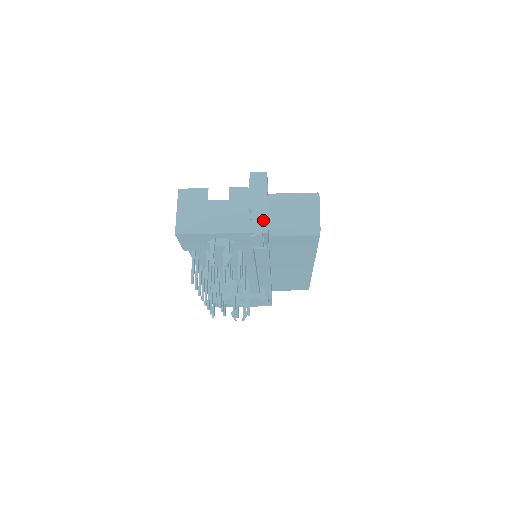
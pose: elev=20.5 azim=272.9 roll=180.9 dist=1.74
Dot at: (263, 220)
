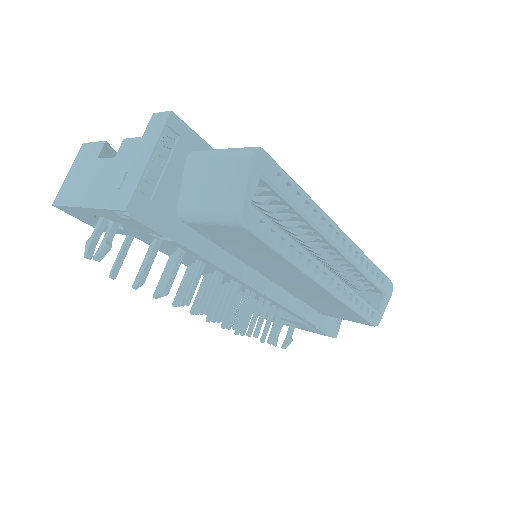
Dot at: (130, 190)
